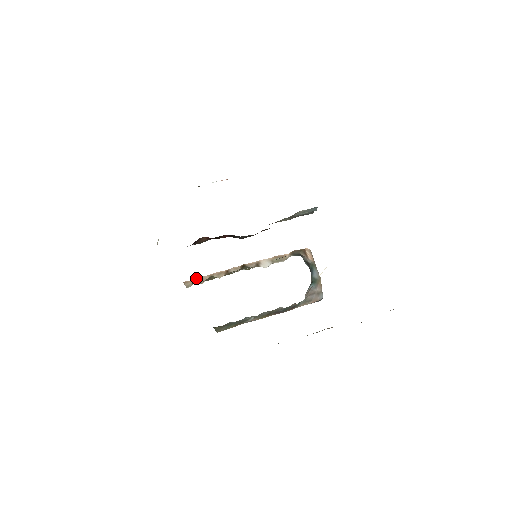
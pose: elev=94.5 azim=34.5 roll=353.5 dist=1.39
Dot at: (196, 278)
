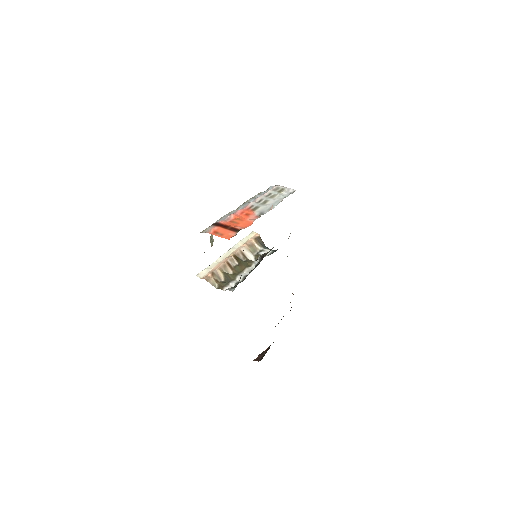
Dot at: (212, 274)
